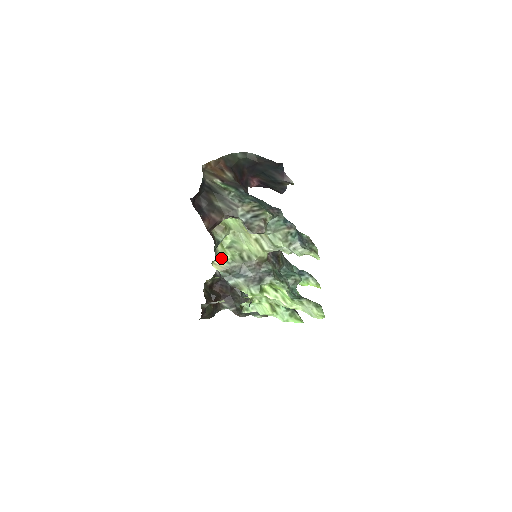
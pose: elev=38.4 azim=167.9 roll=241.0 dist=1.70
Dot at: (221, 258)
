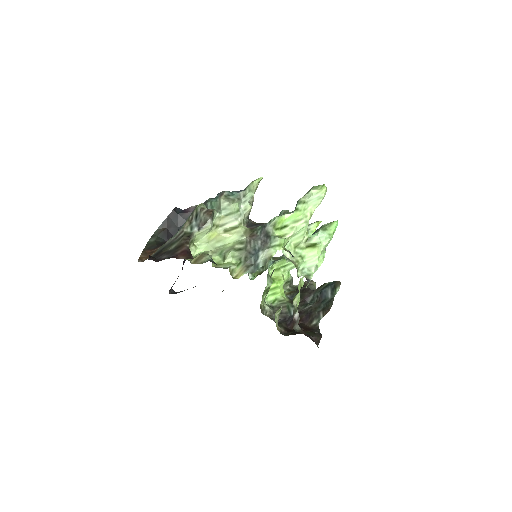
Dot at: (231, 267)
